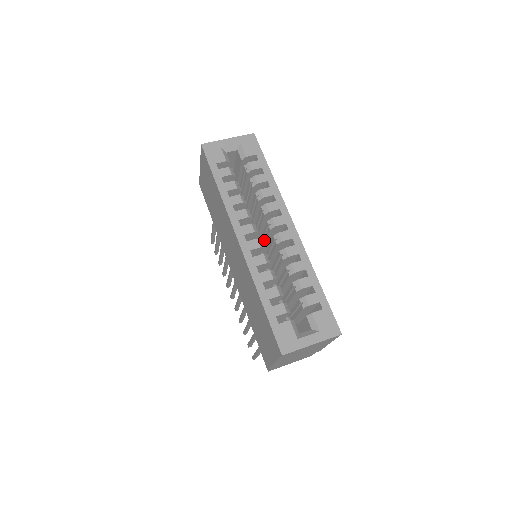
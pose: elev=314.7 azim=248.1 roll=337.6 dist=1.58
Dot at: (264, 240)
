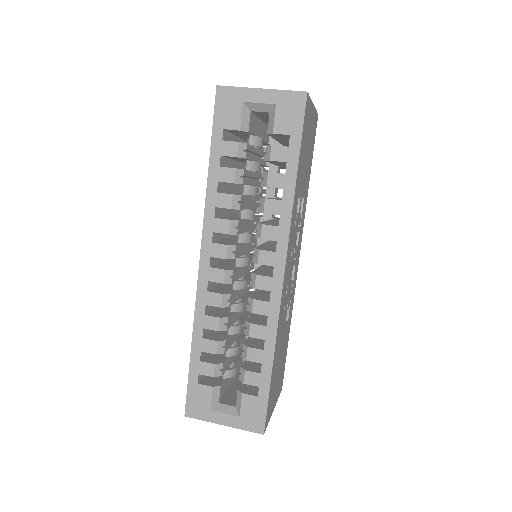
Dot at: occluded
